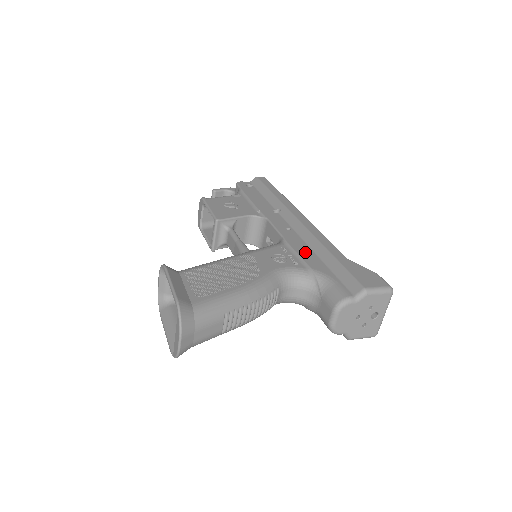
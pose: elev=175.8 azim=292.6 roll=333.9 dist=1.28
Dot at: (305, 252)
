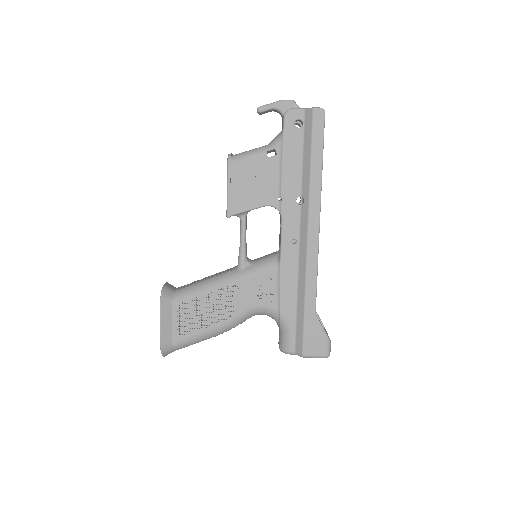
Dot at: (288, 287)
